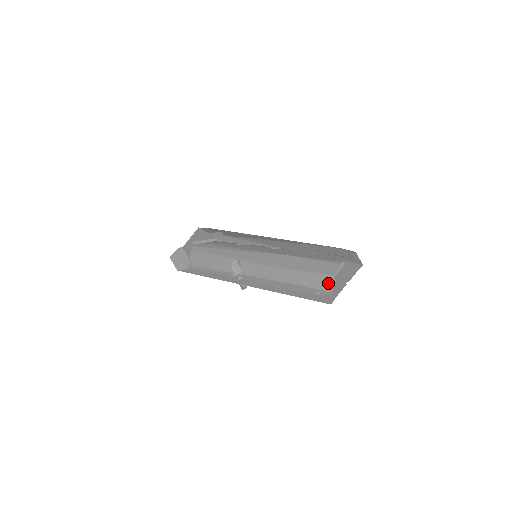
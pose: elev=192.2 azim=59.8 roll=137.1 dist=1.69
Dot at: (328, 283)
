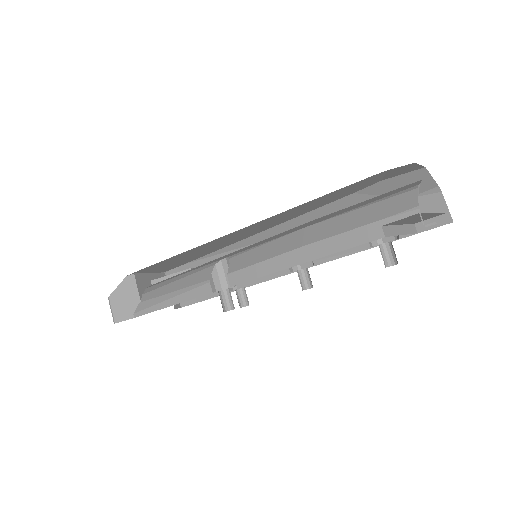
Dot at: (406, 198)
